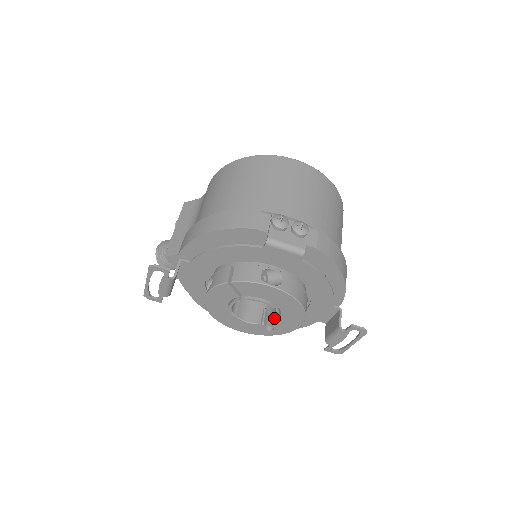
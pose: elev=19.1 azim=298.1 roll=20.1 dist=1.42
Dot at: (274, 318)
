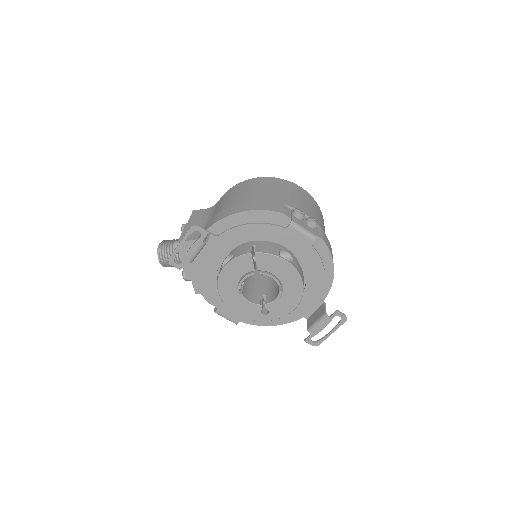
Dot at: (274, 299)
